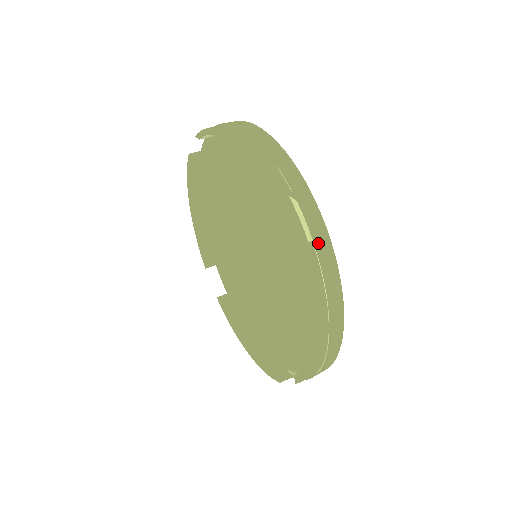
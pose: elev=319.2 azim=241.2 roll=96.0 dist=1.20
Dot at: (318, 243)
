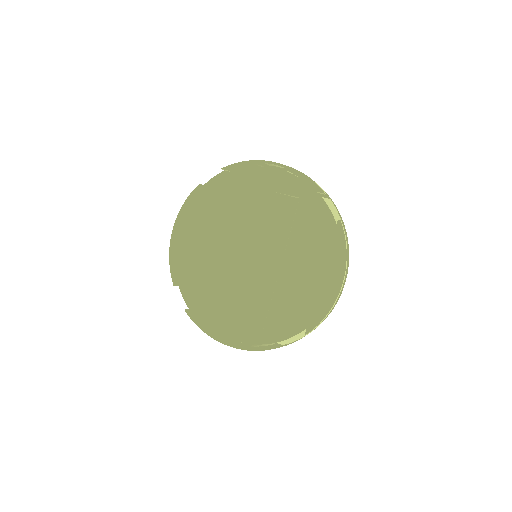
Dot at: (342, 223)
